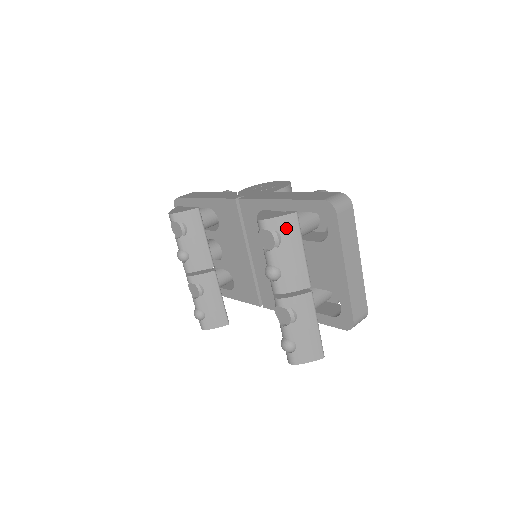
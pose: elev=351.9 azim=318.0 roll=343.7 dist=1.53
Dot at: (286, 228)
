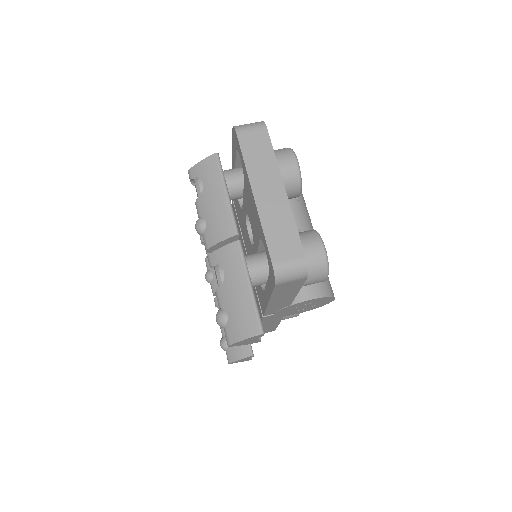
Dot at: (206, 172)
